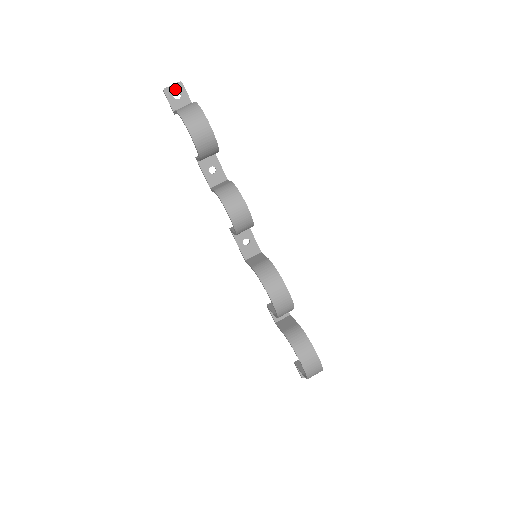
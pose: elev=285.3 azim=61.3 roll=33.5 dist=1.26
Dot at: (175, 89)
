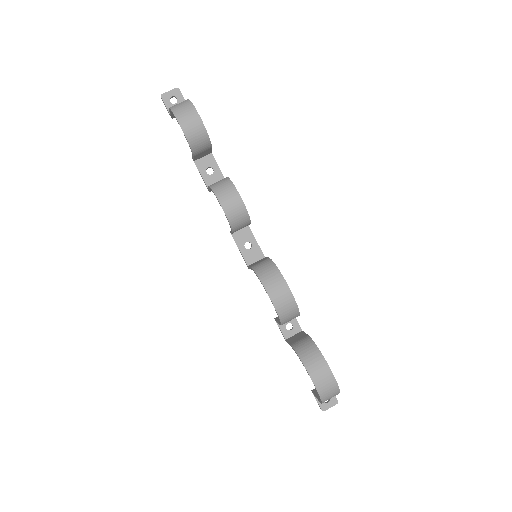
Dot at: (172, 95)
